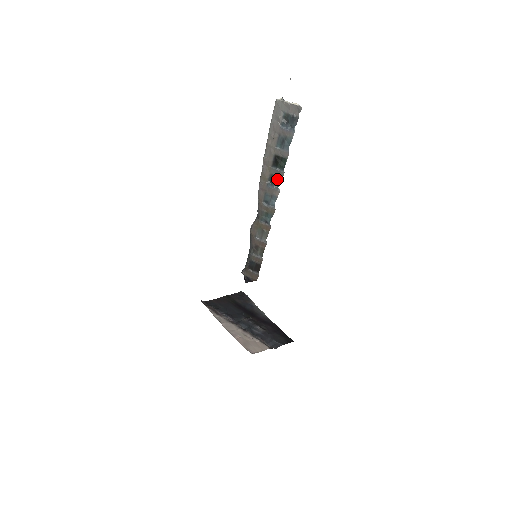
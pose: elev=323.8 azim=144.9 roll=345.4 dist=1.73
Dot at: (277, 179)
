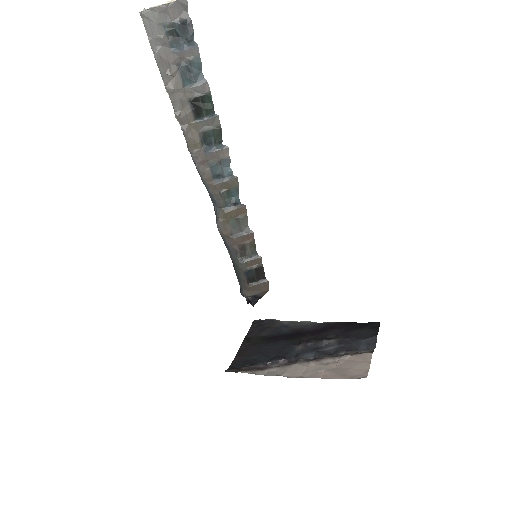
Dot at: (213, 133)
